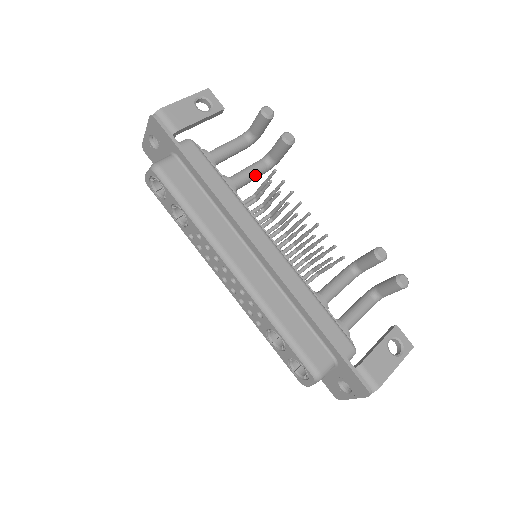
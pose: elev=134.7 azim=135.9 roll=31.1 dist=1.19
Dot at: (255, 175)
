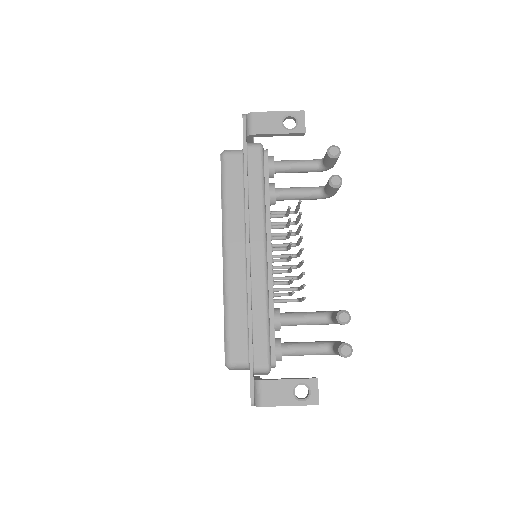
Dot at: (303, 196)
